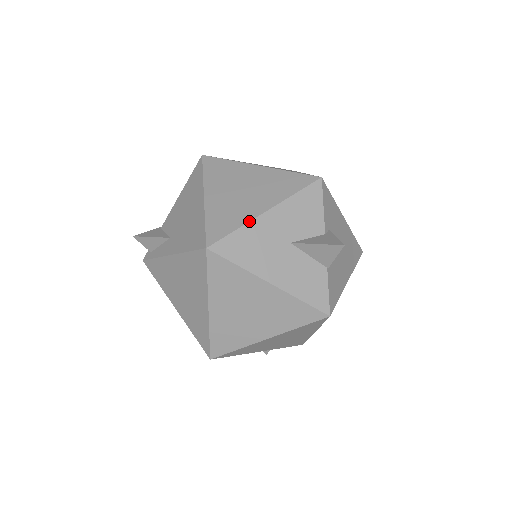
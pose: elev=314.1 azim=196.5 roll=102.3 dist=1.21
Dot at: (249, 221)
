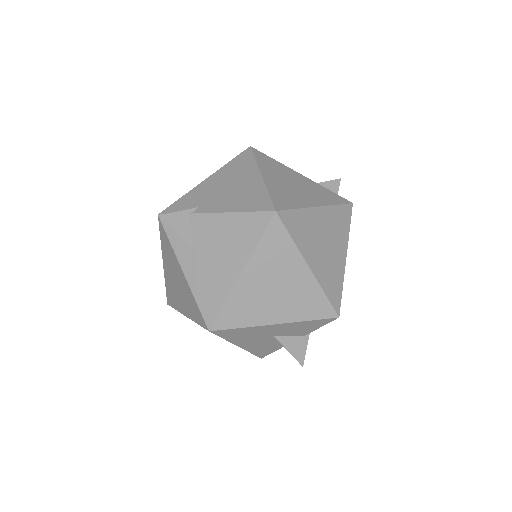
Dot at: (256, 326)
